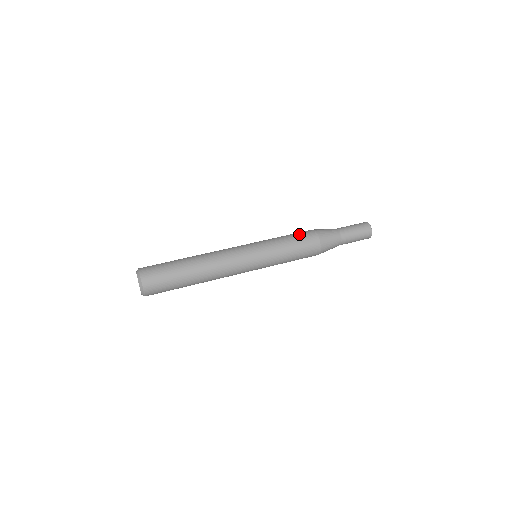
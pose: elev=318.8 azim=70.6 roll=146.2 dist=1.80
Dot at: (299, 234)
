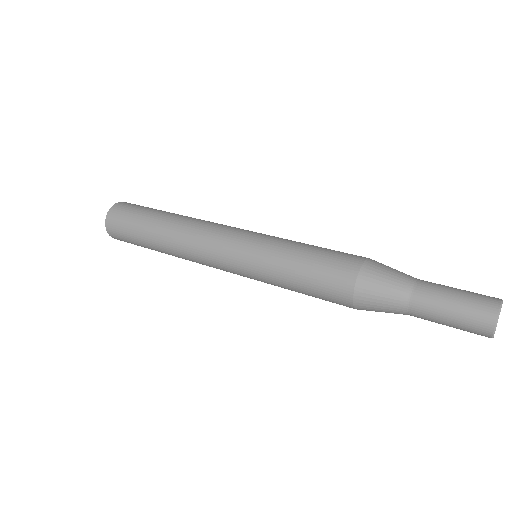
Dot at: occluded
